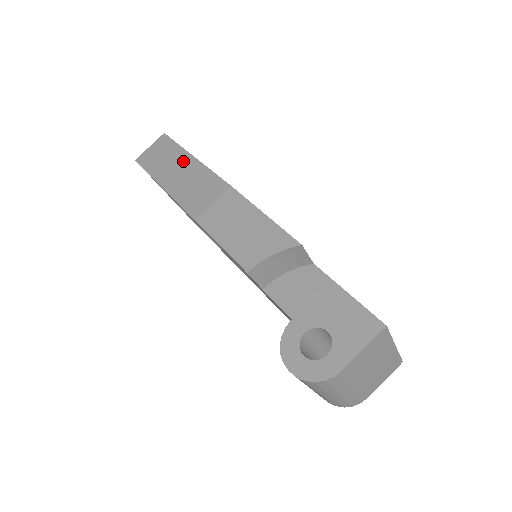
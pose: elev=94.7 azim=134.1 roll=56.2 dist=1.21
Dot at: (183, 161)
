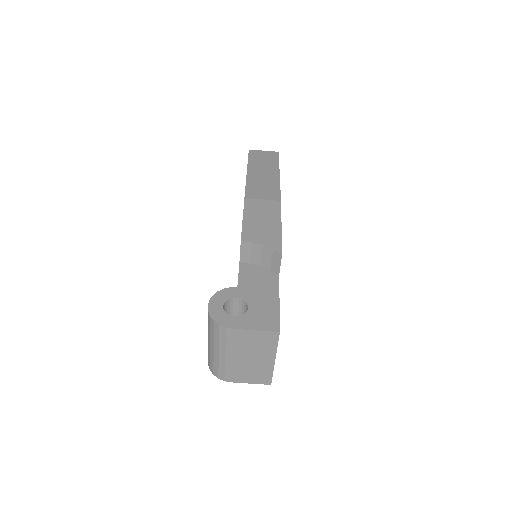
Dot at: (272, 171)
